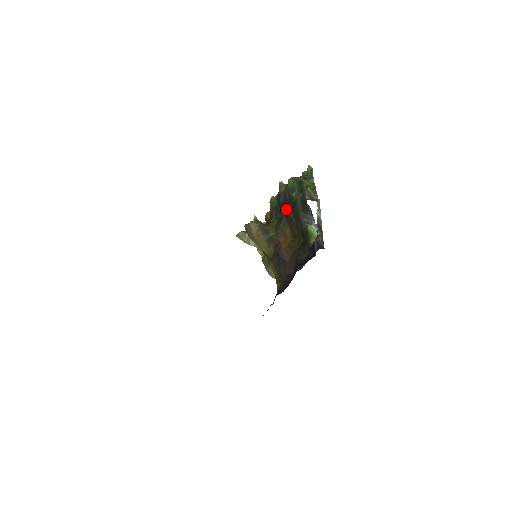
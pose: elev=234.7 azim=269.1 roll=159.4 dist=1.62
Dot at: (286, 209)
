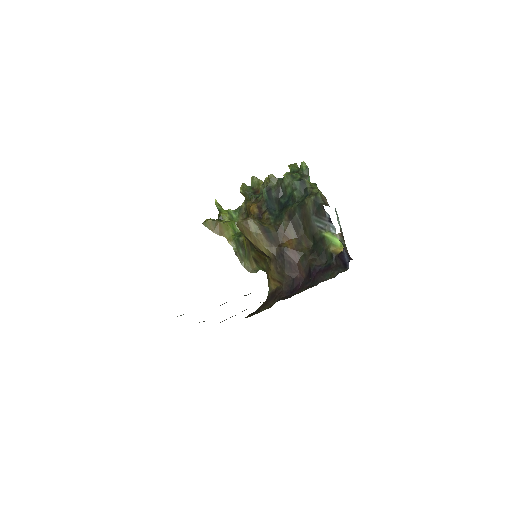
Dot at: (285, 207)
